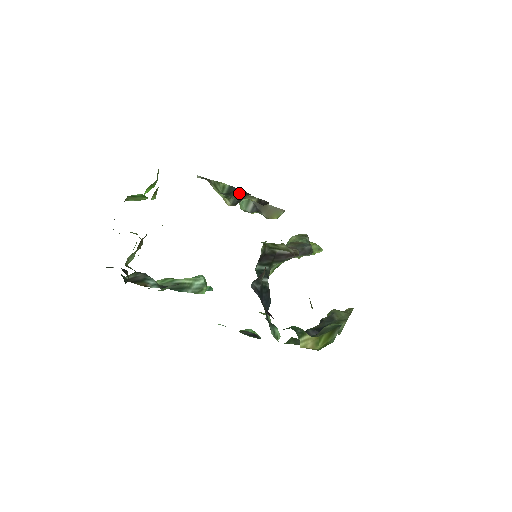
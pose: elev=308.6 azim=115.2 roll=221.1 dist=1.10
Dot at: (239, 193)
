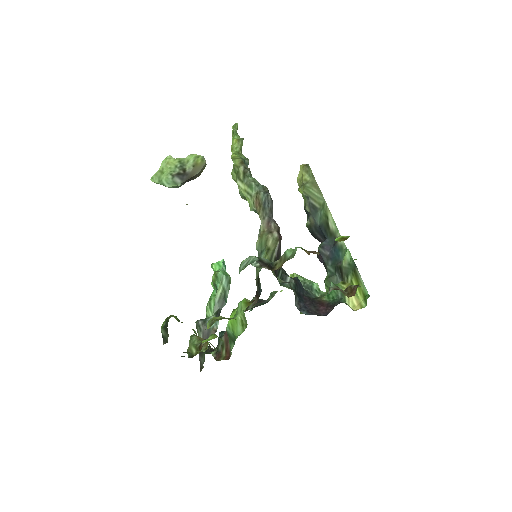
Dot at: occluded
